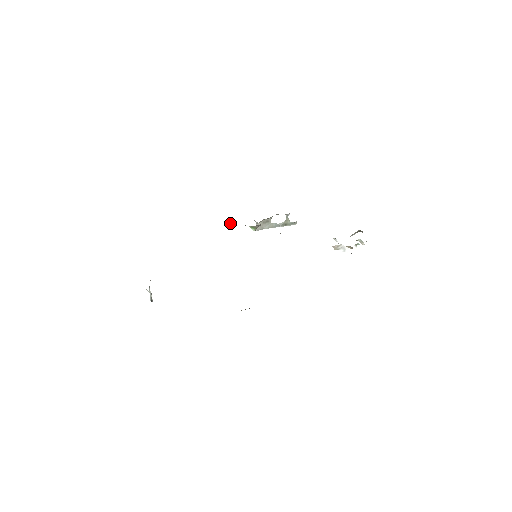
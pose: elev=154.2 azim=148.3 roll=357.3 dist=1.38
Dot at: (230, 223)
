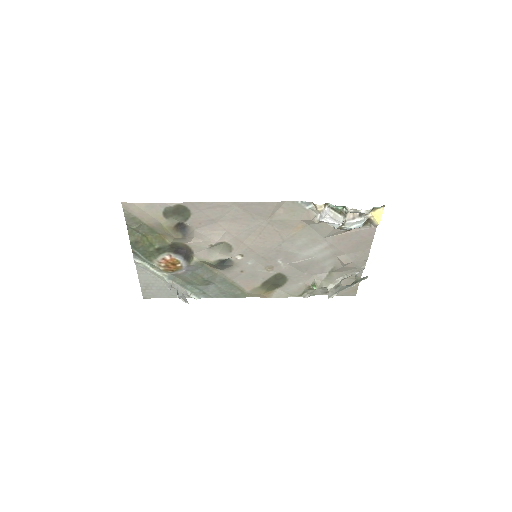
Dot at: (304, 296)
